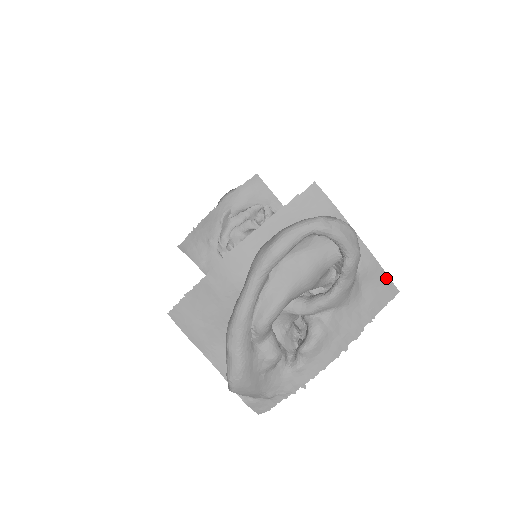
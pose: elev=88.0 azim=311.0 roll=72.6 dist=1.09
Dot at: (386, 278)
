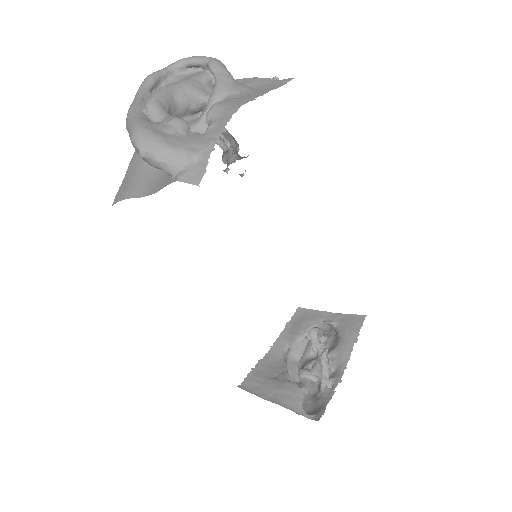
Dot at: (274, 79)
